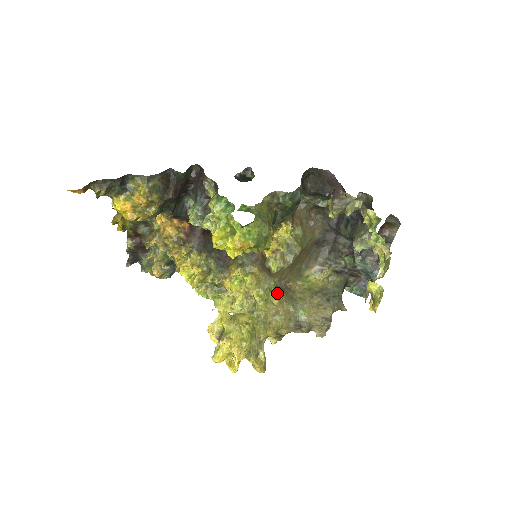
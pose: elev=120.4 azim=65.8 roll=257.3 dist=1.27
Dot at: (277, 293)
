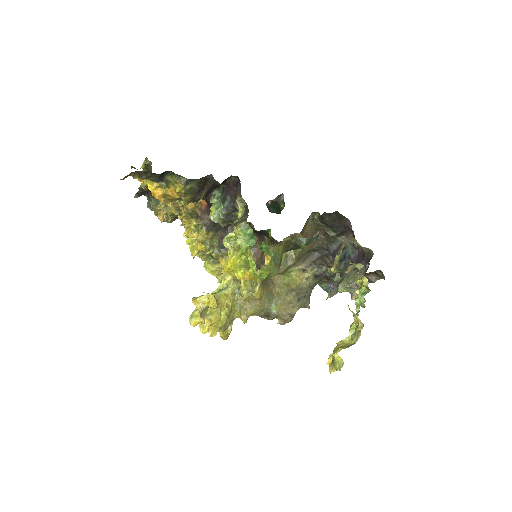
Dot at: (261, 289)
